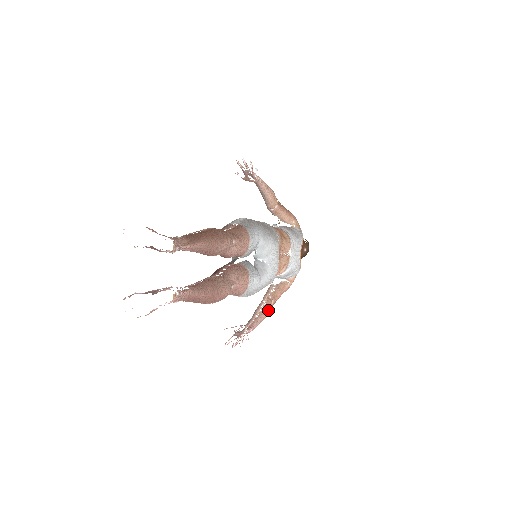
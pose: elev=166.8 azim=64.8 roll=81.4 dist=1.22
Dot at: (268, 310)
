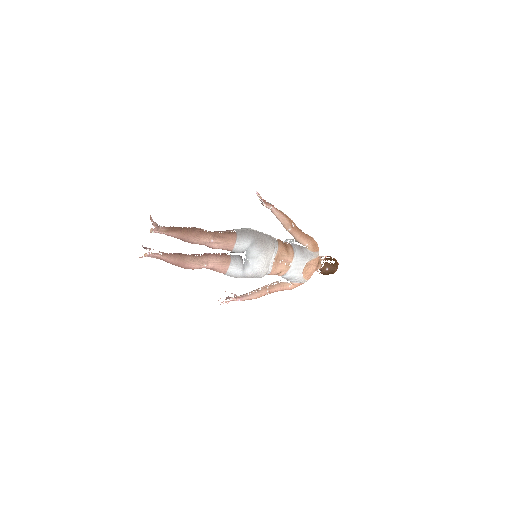
Dot at: (260, 294)
